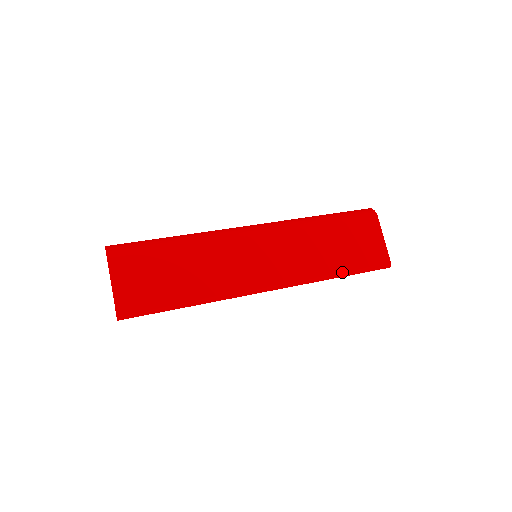
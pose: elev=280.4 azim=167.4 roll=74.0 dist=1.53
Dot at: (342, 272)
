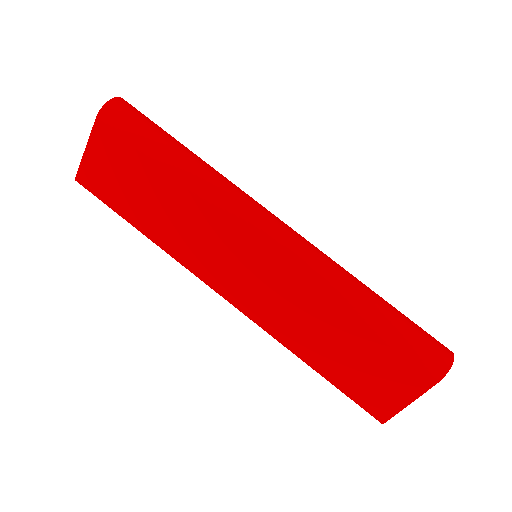
Dot at: (317, 369)
